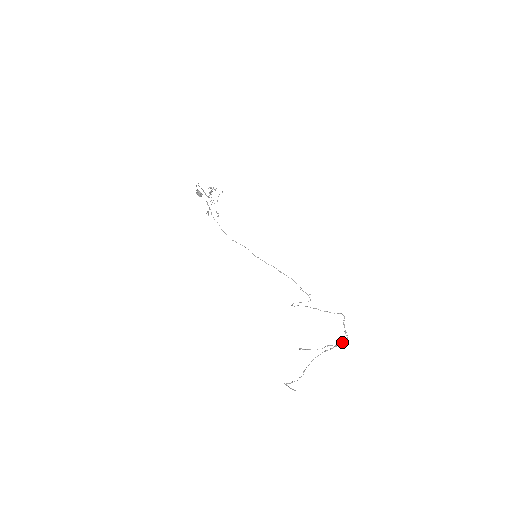
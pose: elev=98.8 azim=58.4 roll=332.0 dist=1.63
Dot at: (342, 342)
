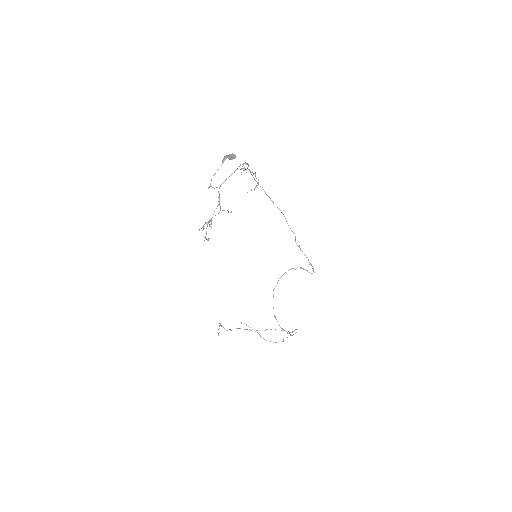
Dot at: occluded
